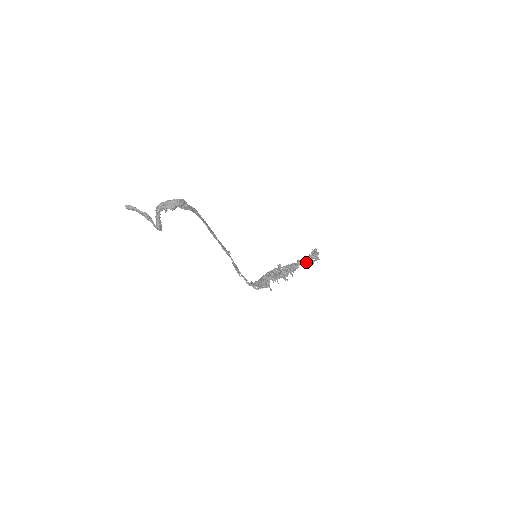
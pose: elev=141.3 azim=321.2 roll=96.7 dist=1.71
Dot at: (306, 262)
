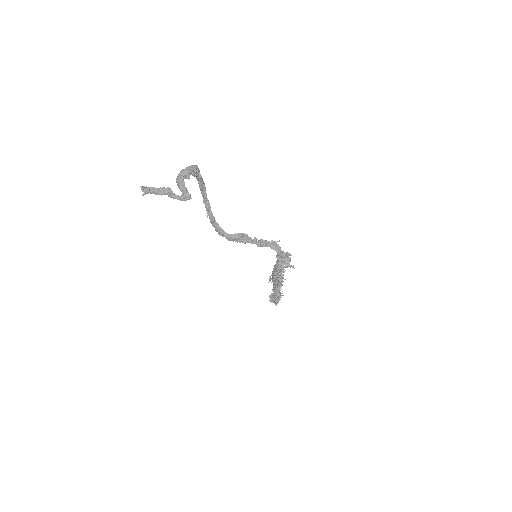
Dot at: (278, 293)
